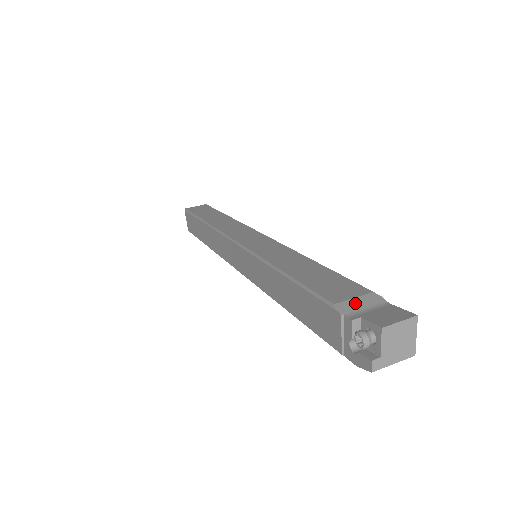
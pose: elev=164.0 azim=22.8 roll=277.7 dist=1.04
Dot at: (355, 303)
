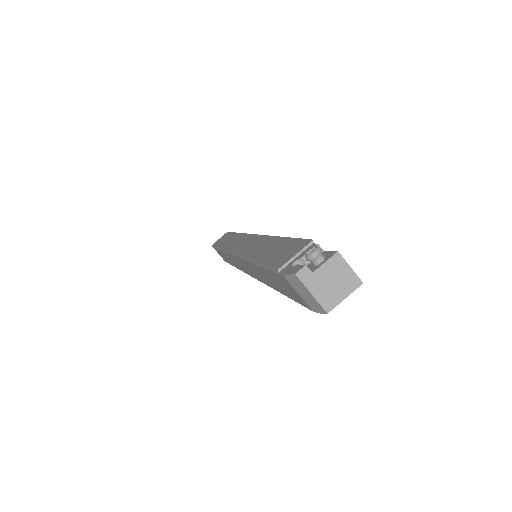
Dot at: occluded
